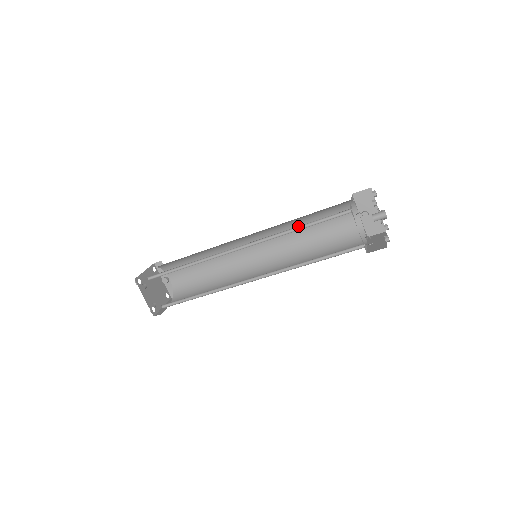
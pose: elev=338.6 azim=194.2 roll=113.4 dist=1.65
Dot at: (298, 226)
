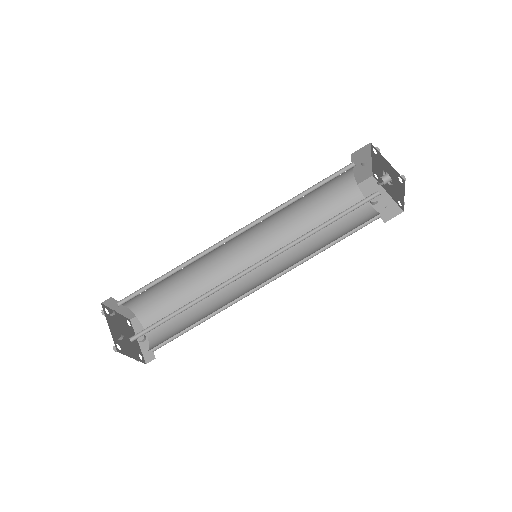
Dot at: (300, 195)
